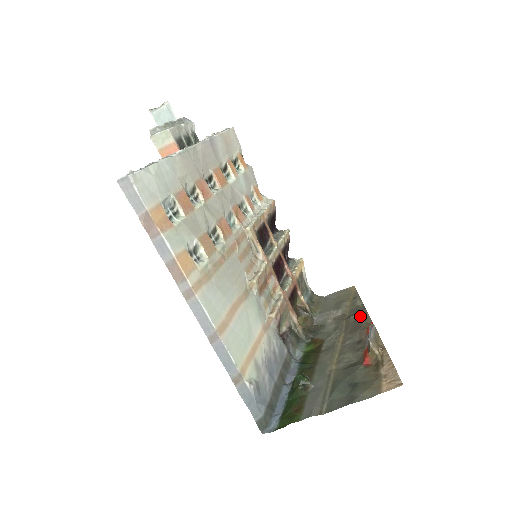
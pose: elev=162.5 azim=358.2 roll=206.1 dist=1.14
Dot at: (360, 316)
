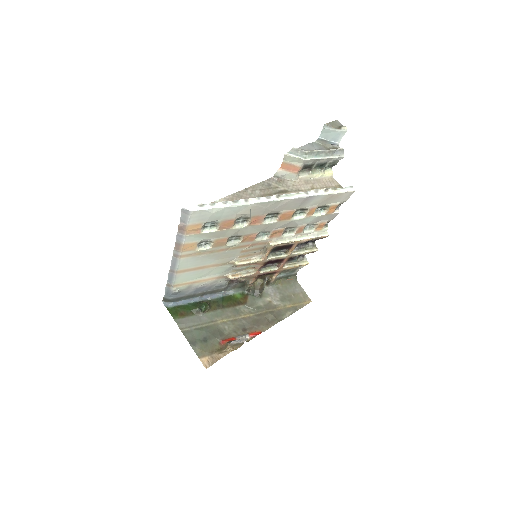
Dot at: (271, 321)
